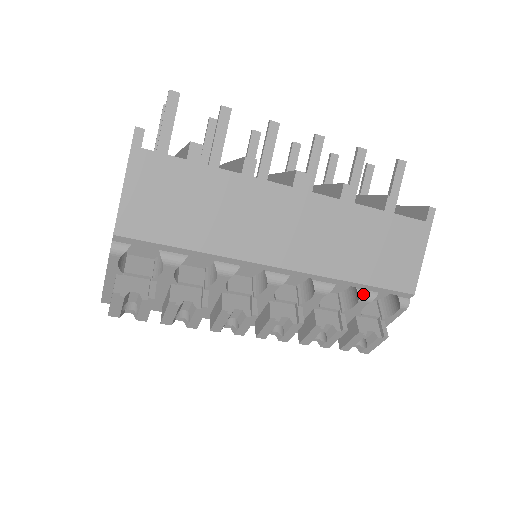
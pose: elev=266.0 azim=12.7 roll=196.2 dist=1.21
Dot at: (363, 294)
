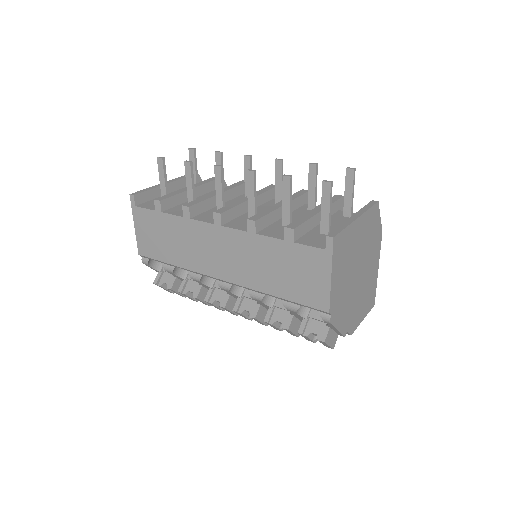
Dot at: (287, 305)
